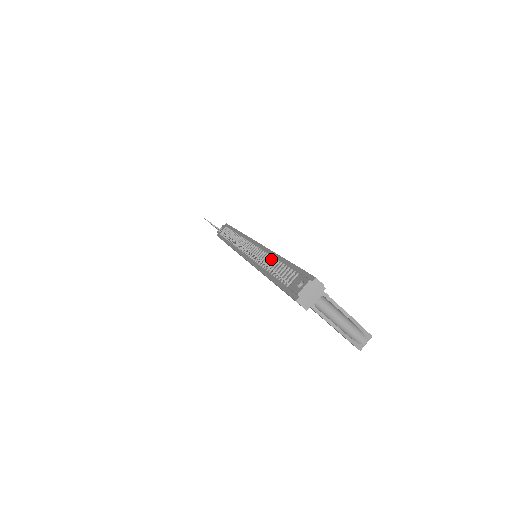
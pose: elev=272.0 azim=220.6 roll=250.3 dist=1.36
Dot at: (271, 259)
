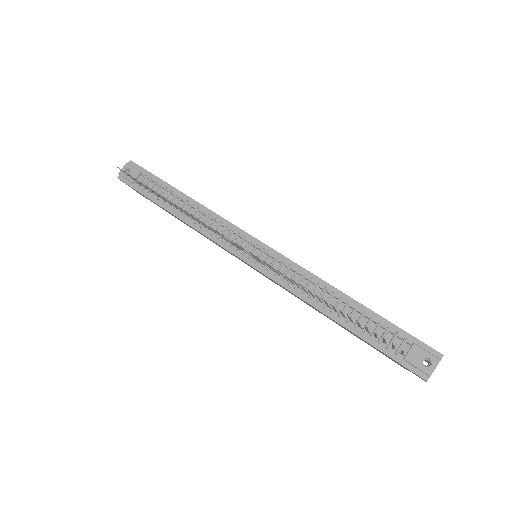
Dot at: (327, 293)
